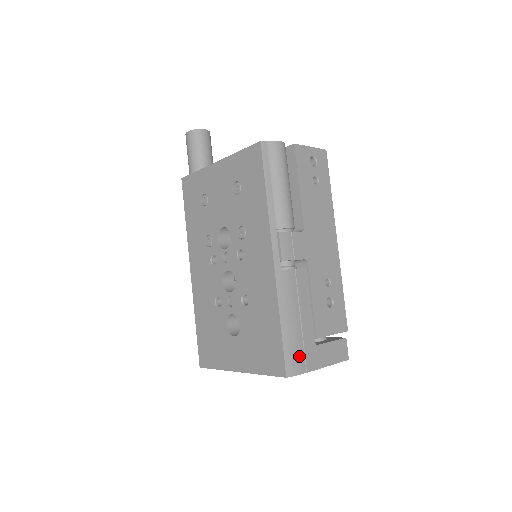
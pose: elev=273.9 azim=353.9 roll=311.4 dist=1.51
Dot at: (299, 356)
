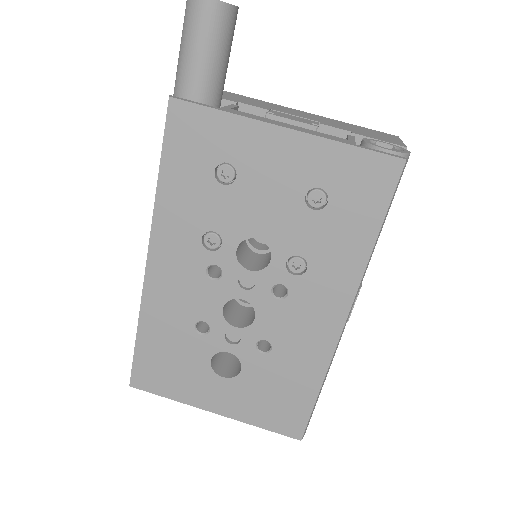
Dot at: occluded
